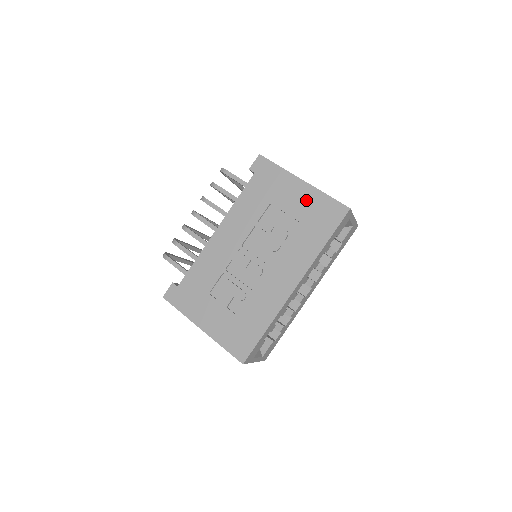
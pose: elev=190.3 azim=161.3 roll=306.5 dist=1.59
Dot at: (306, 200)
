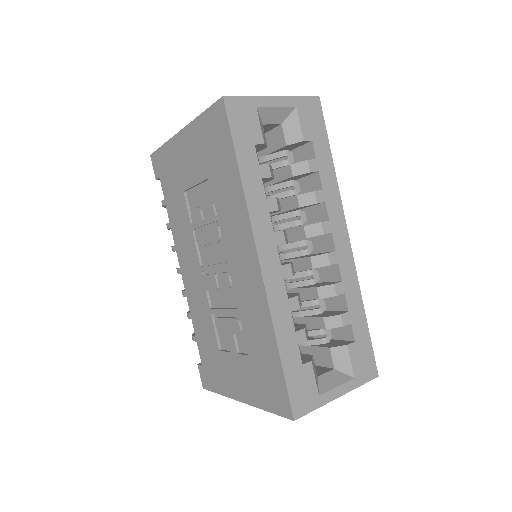
Dot at: (195, 147)
